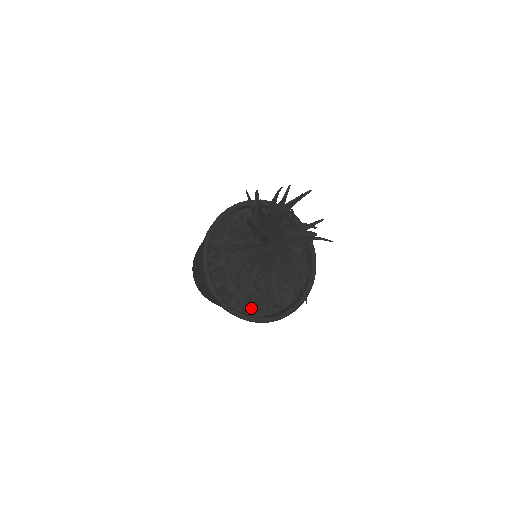
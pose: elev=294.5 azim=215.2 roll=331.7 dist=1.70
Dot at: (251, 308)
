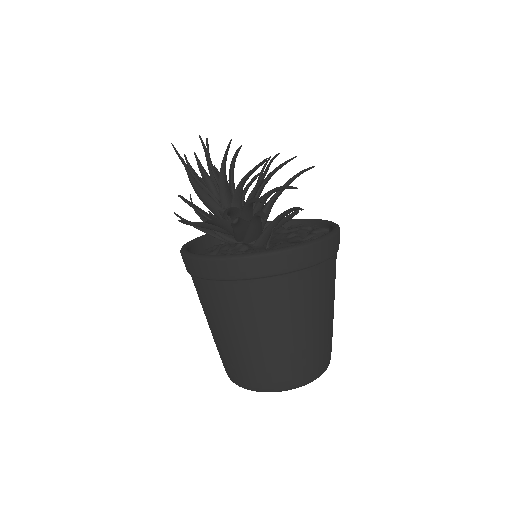
Dot at: occluded
